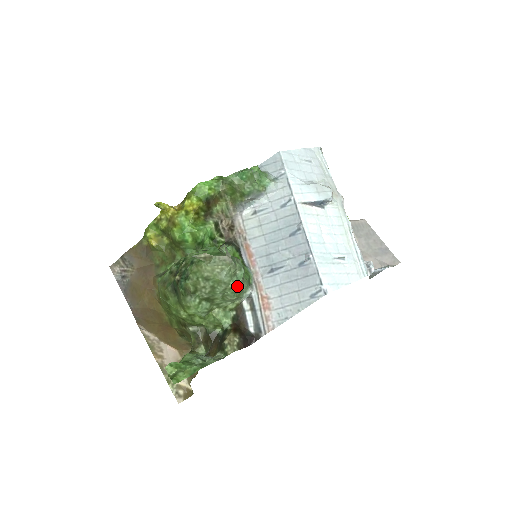
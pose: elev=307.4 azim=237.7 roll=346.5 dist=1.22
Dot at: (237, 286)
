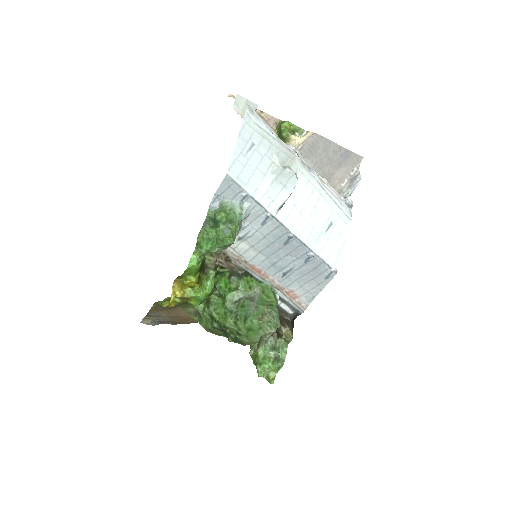
Dot at: (279, 323)
